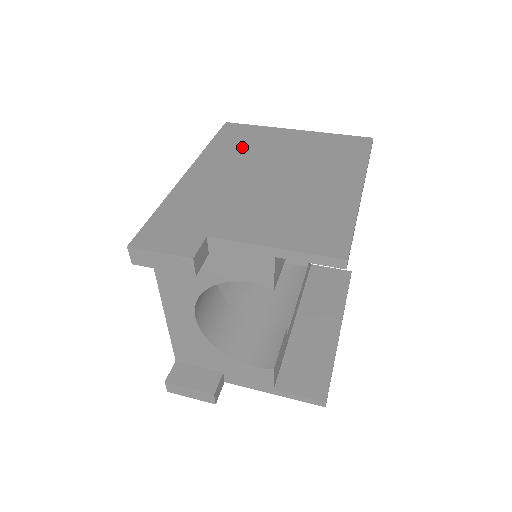
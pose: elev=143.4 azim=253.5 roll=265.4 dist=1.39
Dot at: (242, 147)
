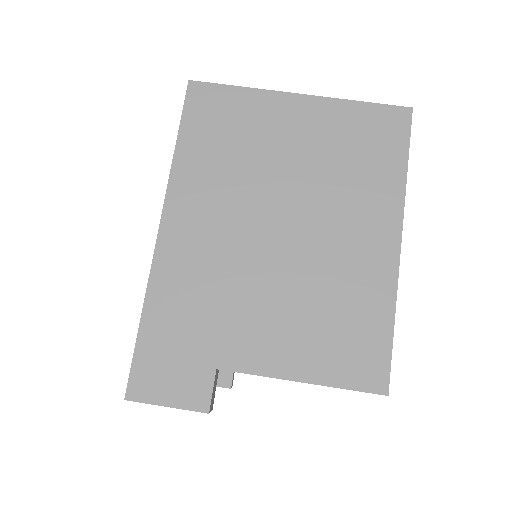
Dot at: (225, 153)
